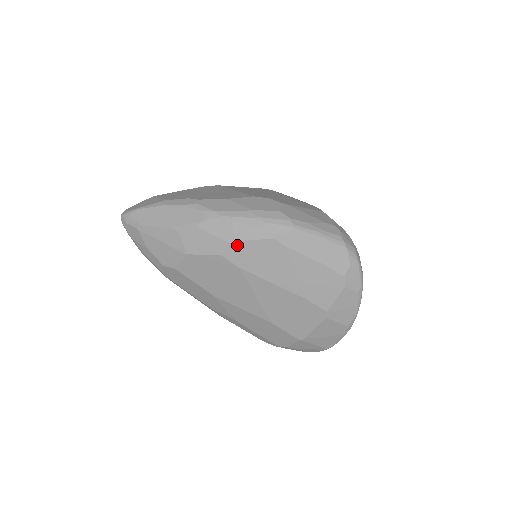
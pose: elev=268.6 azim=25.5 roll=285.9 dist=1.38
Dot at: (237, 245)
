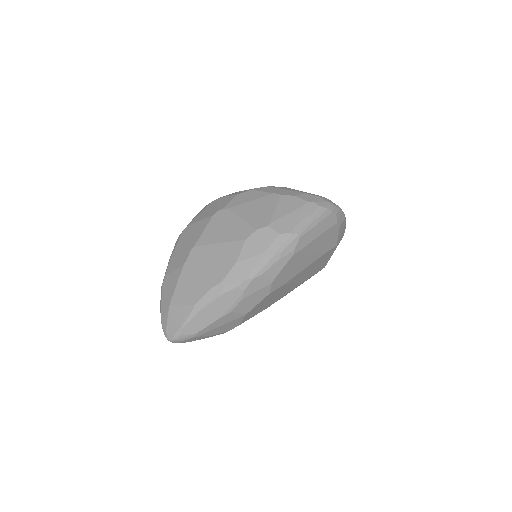
Dot at: (276, 280)
